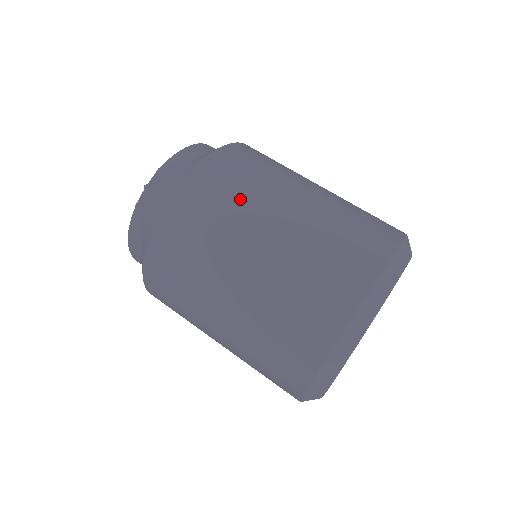
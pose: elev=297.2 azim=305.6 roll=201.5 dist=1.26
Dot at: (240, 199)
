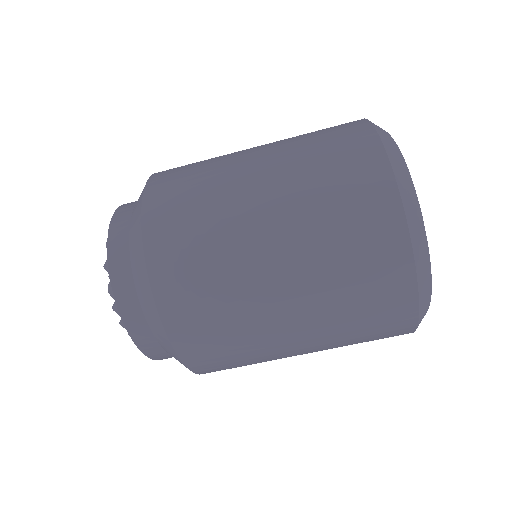
Dot at: (247, 350)
